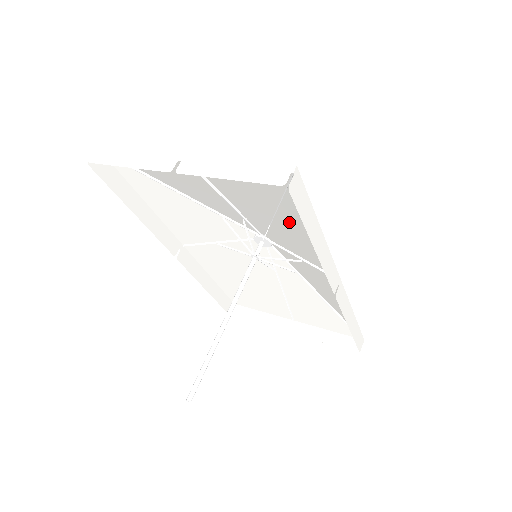
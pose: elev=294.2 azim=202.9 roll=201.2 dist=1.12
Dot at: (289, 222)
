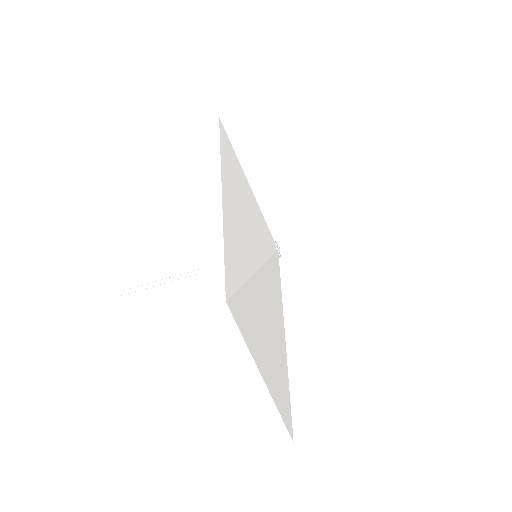
Dot at: occluded
